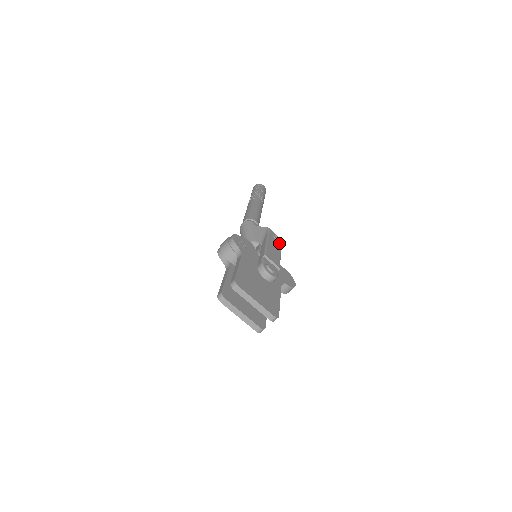
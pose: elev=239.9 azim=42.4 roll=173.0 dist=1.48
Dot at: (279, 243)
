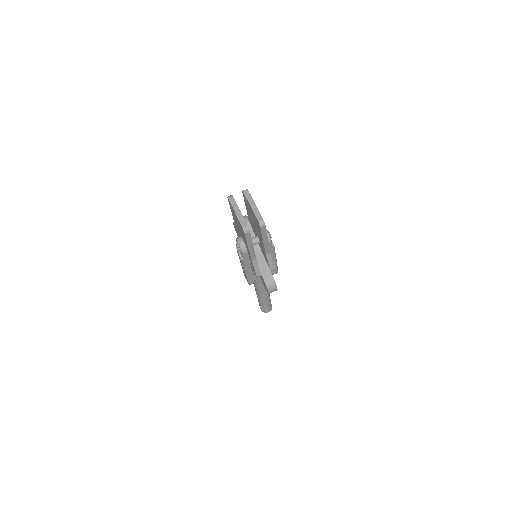
Dot at: occluded
